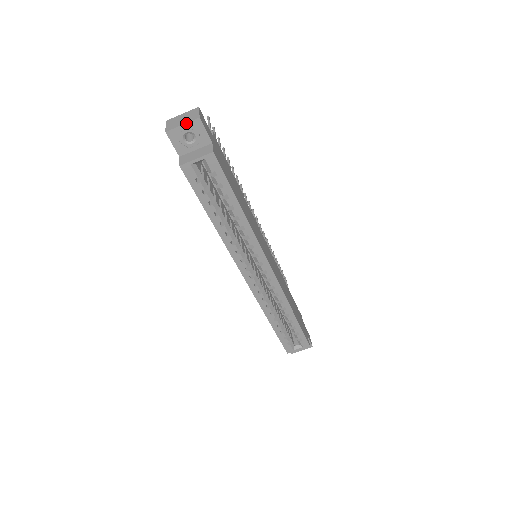
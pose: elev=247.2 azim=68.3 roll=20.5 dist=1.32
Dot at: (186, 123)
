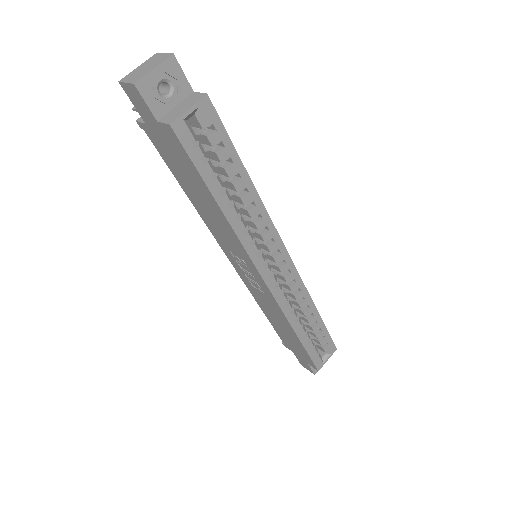
Dot at: (158, 65)
